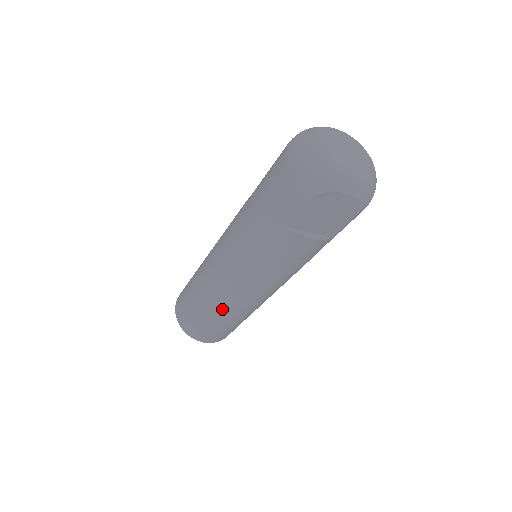
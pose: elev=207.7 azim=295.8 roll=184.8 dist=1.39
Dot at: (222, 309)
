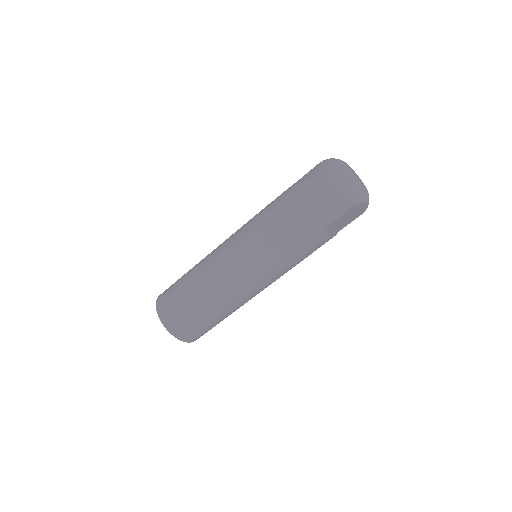
Dot at: (232, 305)
